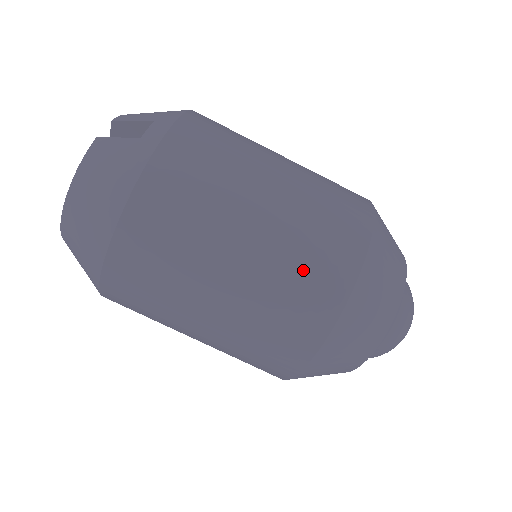
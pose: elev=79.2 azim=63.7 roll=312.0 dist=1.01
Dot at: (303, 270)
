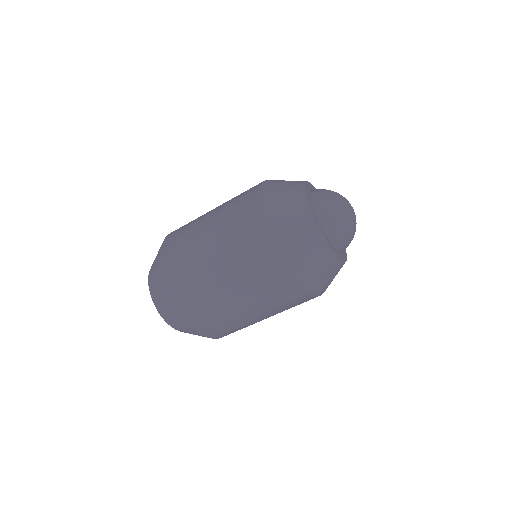
Dot at: (239, 223)
